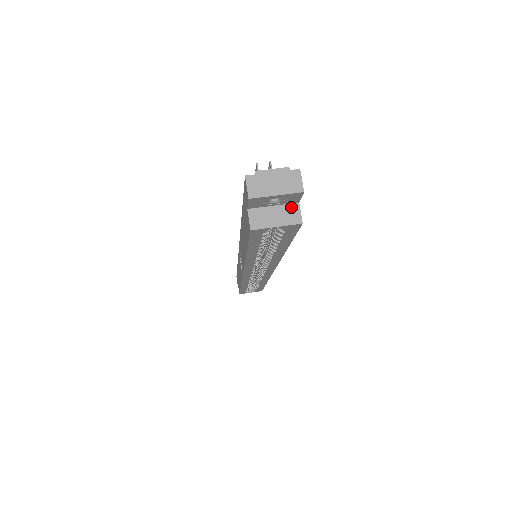
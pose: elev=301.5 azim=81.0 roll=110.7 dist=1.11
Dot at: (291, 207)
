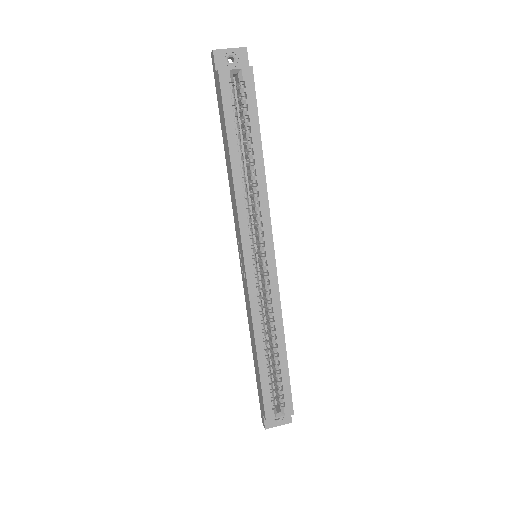
Dot at: occluded
